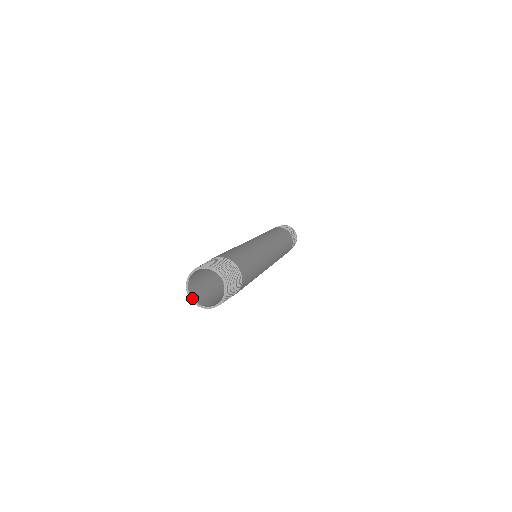
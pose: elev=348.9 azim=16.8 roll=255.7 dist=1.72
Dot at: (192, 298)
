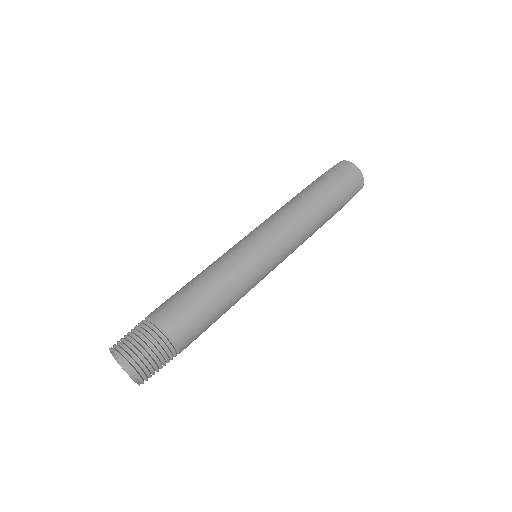
Dot at: (122, 368)
